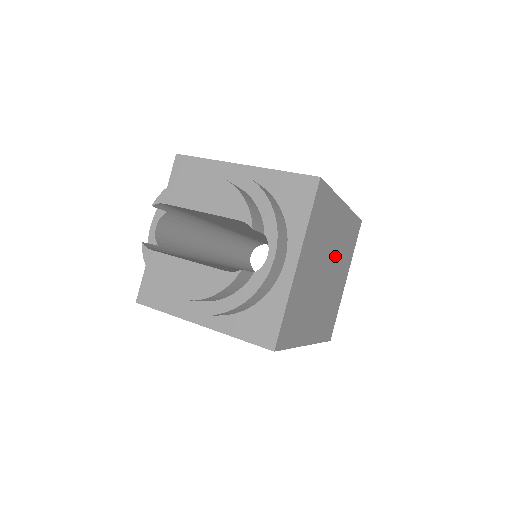
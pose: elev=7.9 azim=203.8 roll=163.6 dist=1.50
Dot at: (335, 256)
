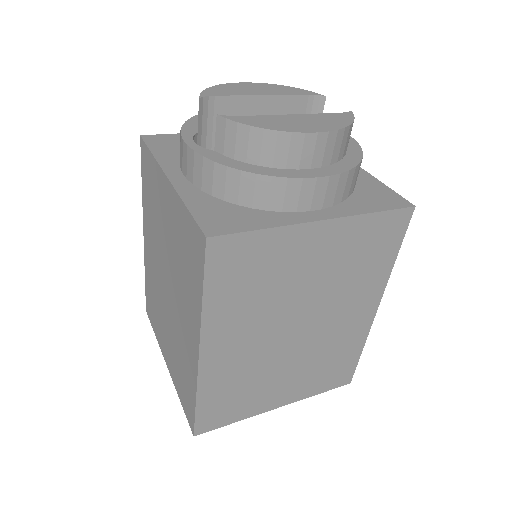
Dot at: occluded
